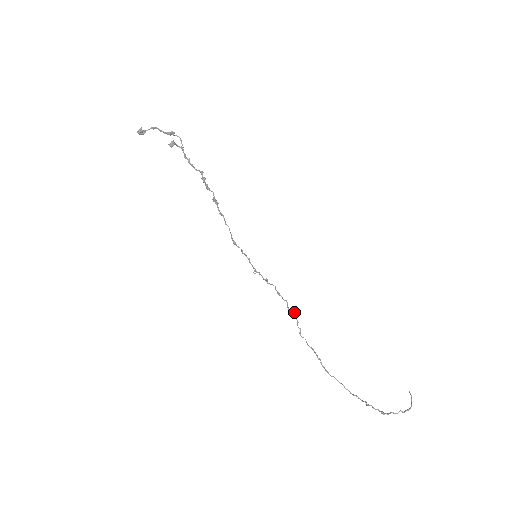
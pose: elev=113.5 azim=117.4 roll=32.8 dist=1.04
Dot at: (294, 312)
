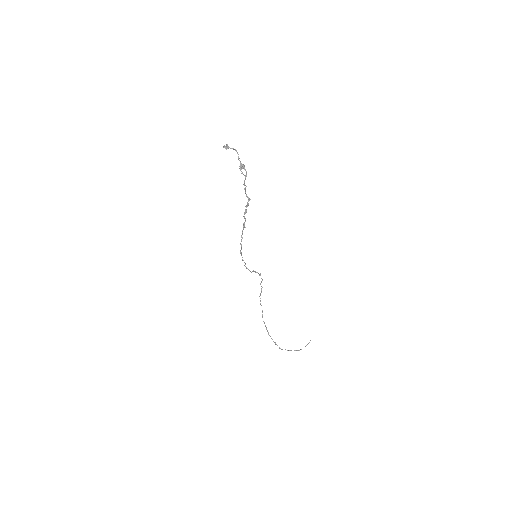
Dot at: occluded
